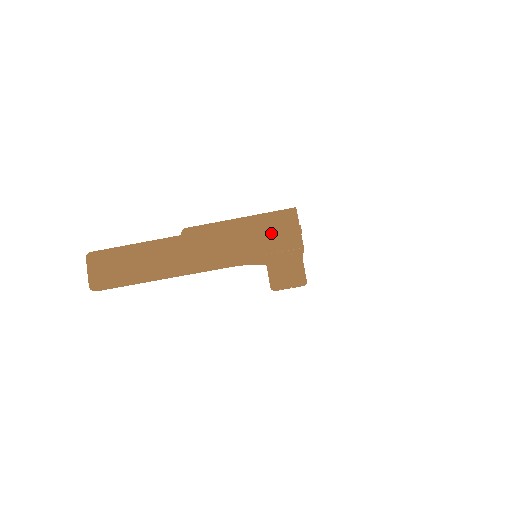
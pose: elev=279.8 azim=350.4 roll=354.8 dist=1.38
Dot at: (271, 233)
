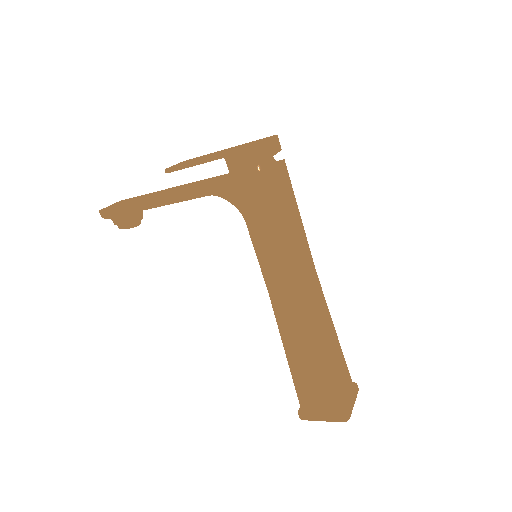
Dot at: (244, 145)
